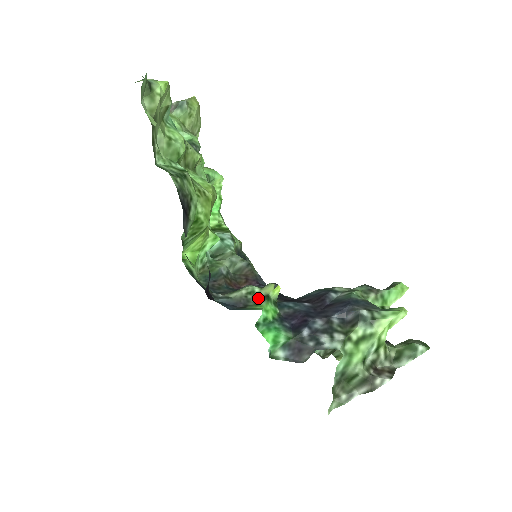
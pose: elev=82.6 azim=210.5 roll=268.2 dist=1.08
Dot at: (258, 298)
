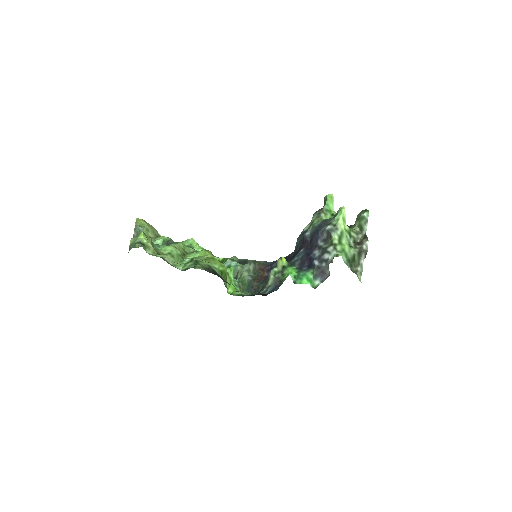
Dot at: (281, 272)
